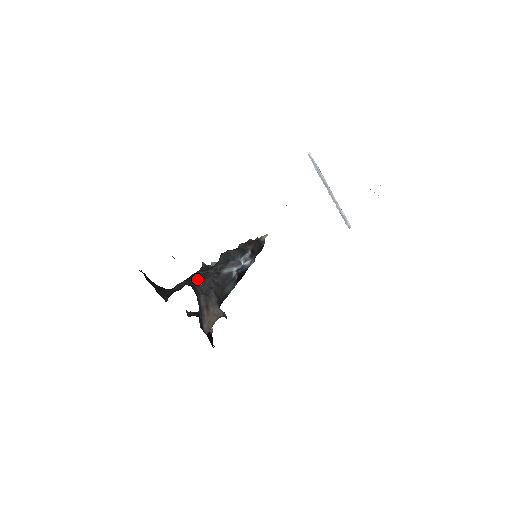
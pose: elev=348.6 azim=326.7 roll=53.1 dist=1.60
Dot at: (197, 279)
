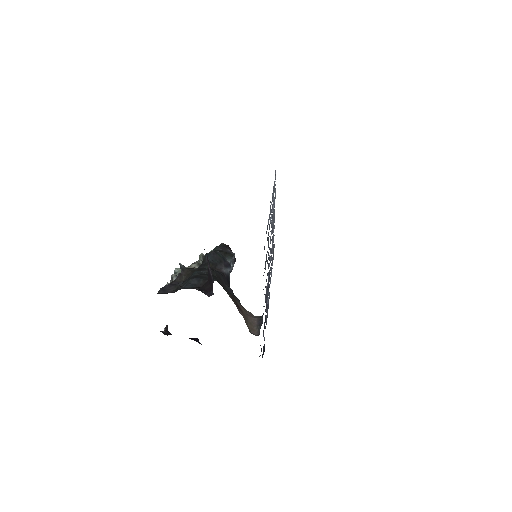
Dot at: (212, 275)
